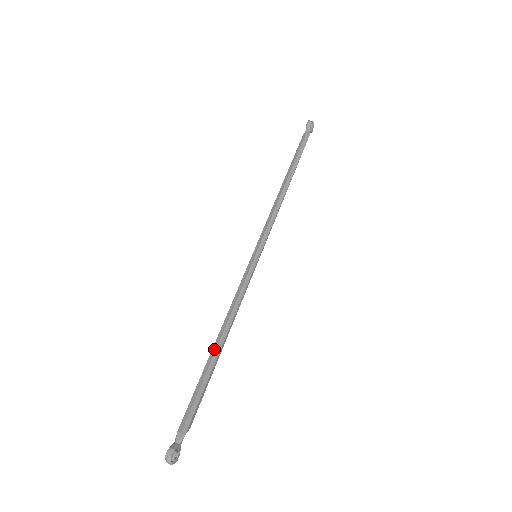
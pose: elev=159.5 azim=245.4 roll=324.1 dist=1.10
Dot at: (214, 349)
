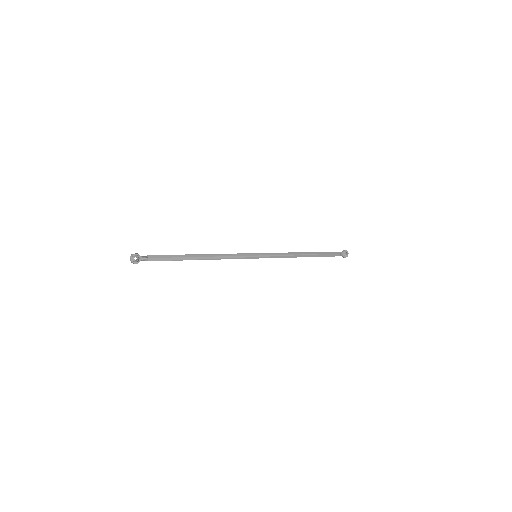
Dot at: (196, 255)
